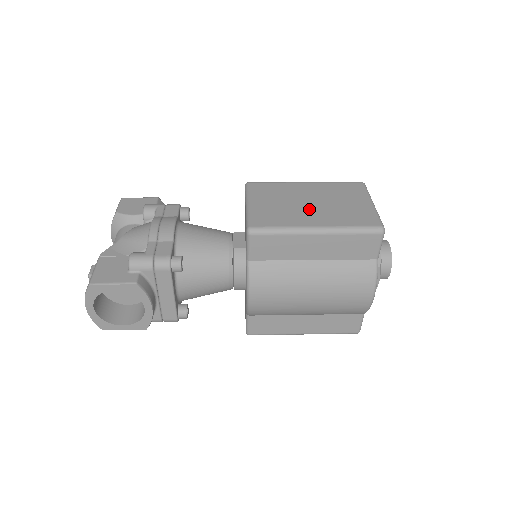
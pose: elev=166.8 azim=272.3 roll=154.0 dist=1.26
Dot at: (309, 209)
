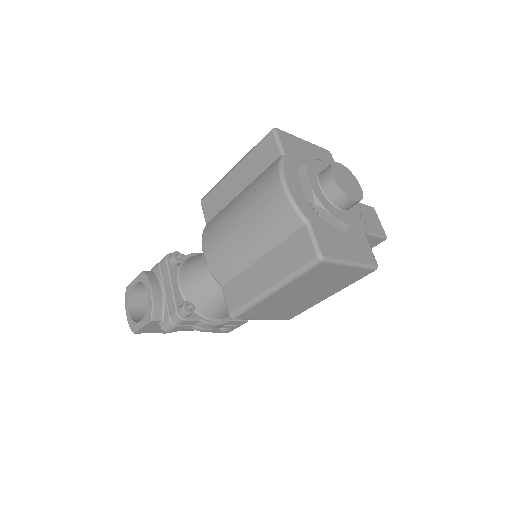
Dot at: occluded
